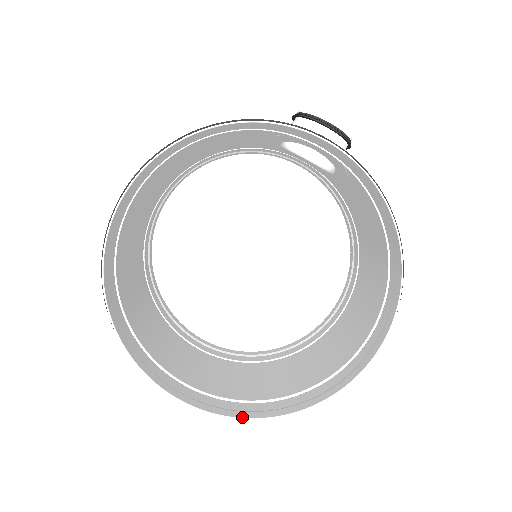
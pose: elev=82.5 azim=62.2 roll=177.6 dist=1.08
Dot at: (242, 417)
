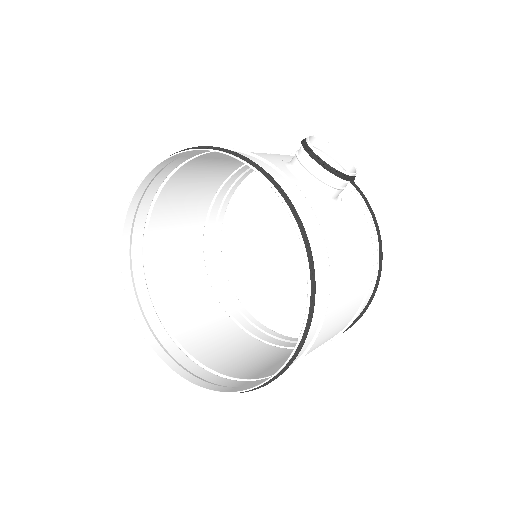
Dot at: (179, 374)
